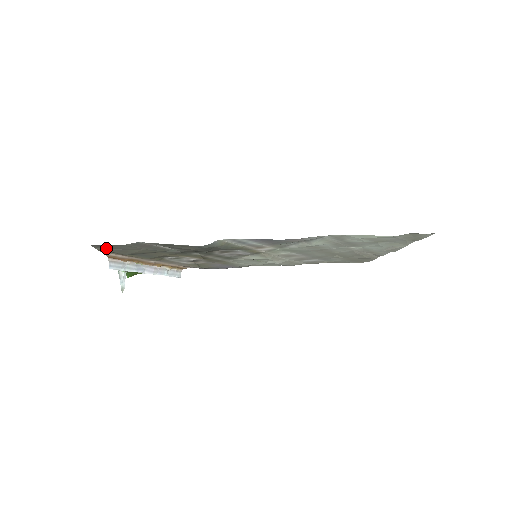
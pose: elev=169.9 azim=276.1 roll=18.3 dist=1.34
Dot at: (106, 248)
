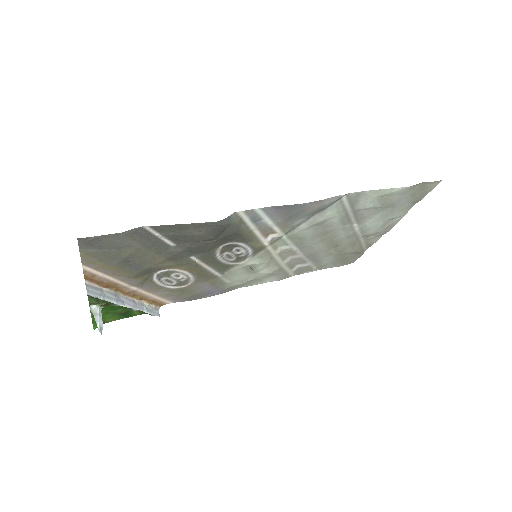
Dot at: (94, 248)
